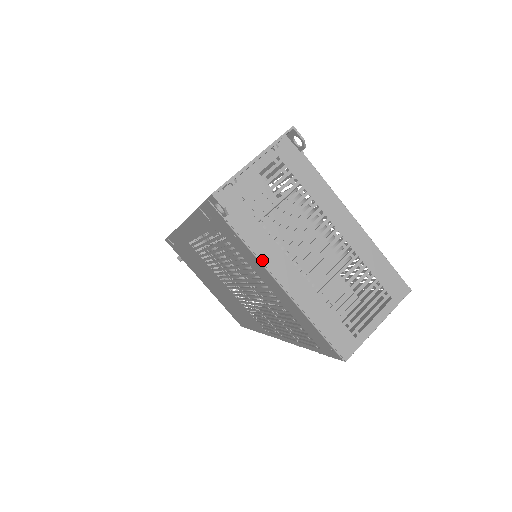
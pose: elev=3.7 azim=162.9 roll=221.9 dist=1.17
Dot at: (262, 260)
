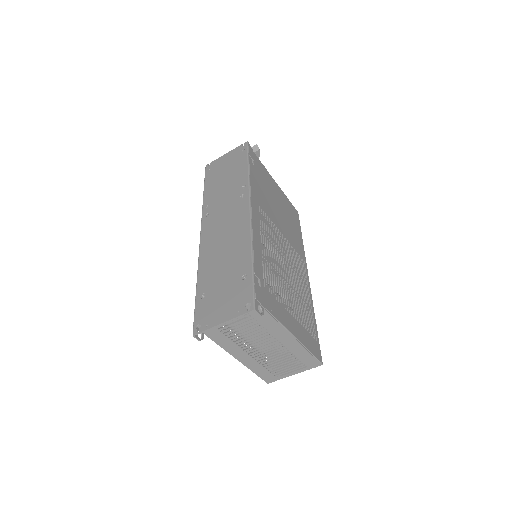
Dot at: (225, 349)
